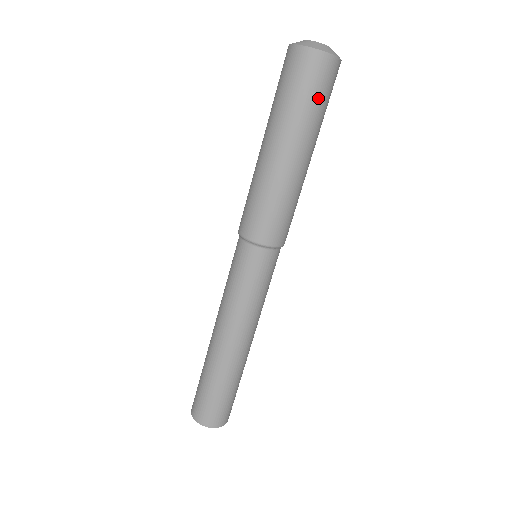
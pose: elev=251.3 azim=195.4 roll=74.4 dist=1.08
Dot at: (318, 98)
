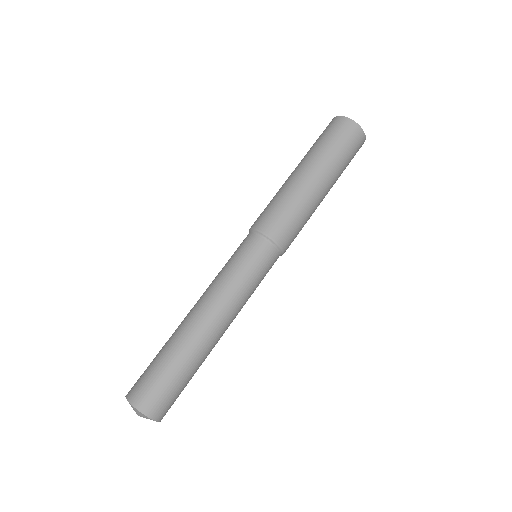
Dot at: (350, 159)
